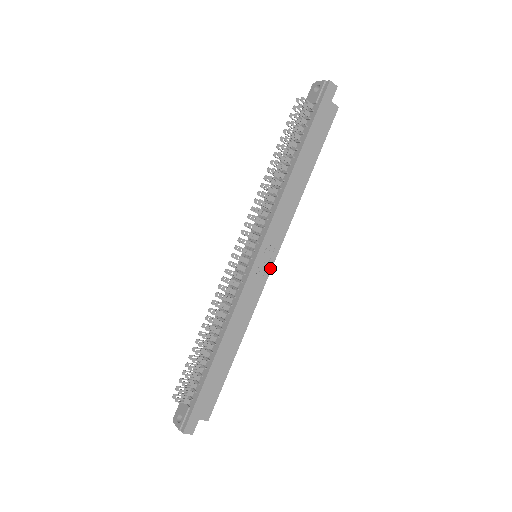
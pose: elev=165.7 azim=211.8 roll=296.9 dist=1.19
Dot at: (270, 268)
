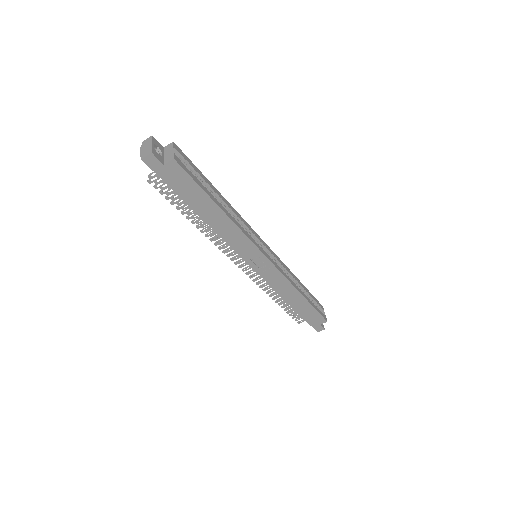
Dot at: (269, 262)
